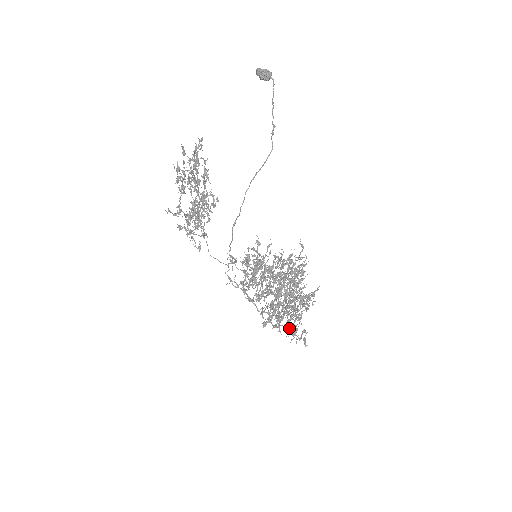
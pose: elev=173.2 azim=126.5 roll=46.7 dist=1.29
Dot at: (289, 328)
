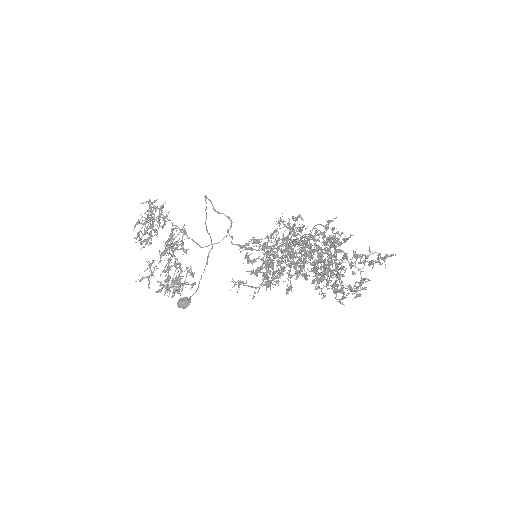
Dot at: occluded
